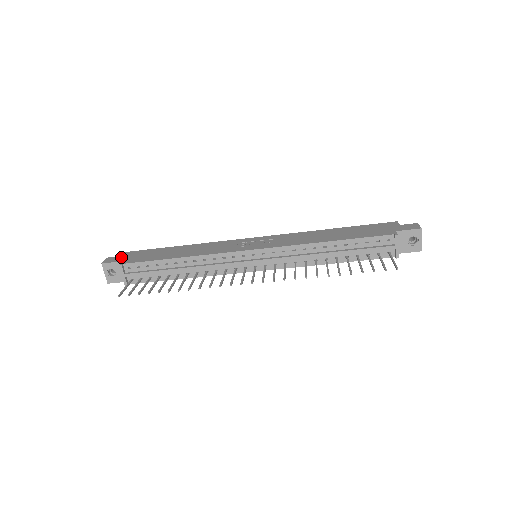
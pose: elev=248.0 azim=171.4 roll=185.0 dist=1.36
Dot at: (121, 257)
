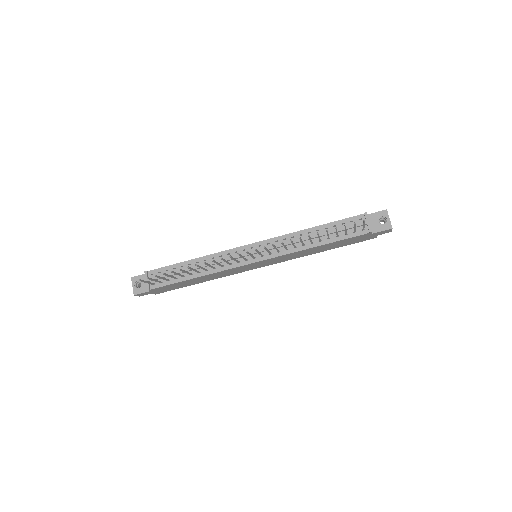
Dot at: occluded
